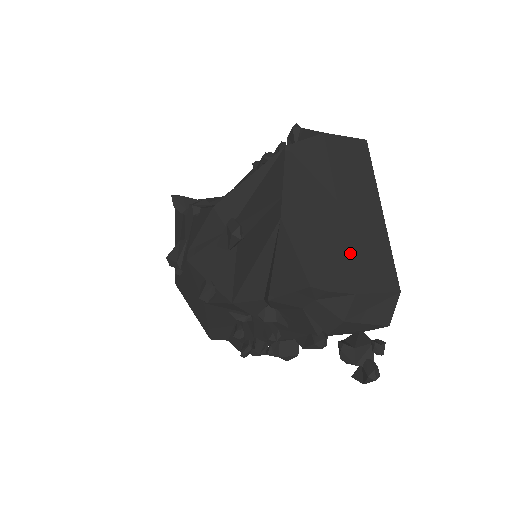
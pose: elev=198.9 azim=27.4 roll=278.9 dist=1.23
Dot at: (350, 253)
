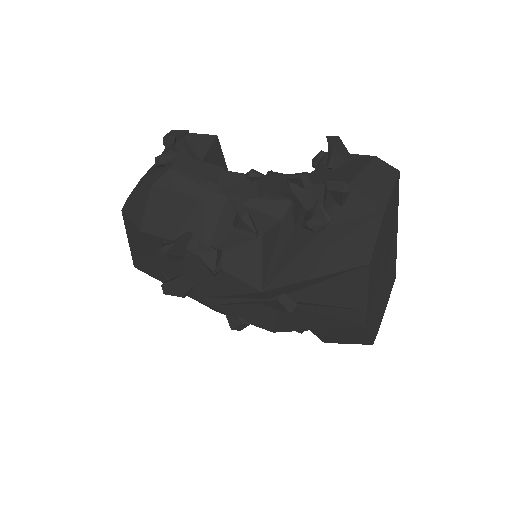
Dot at: (385, 292)
